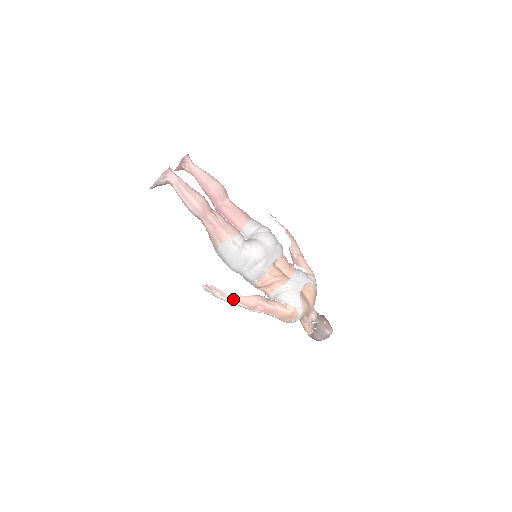
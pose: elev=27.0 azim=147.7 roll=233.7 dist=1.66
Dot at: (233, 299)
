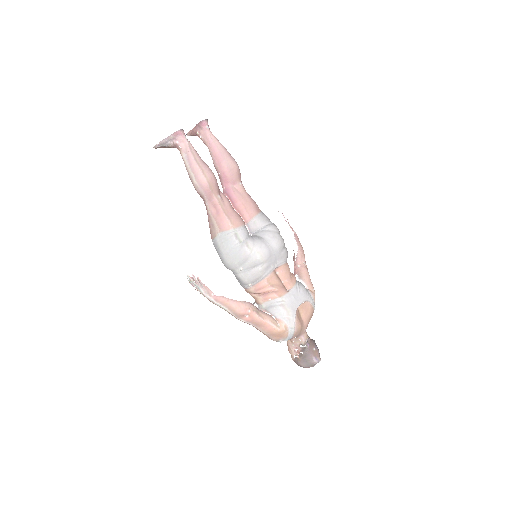
Dot at: (219, 300)
